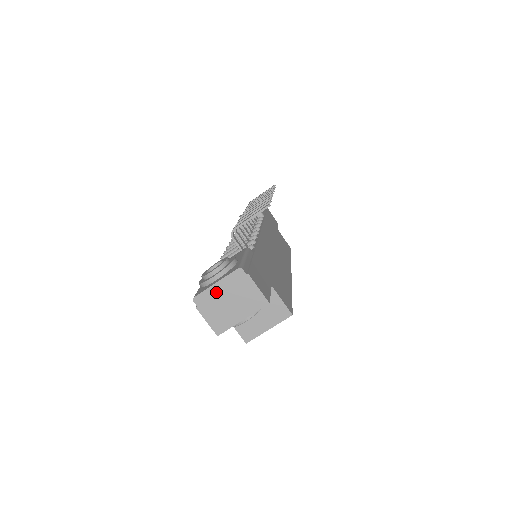
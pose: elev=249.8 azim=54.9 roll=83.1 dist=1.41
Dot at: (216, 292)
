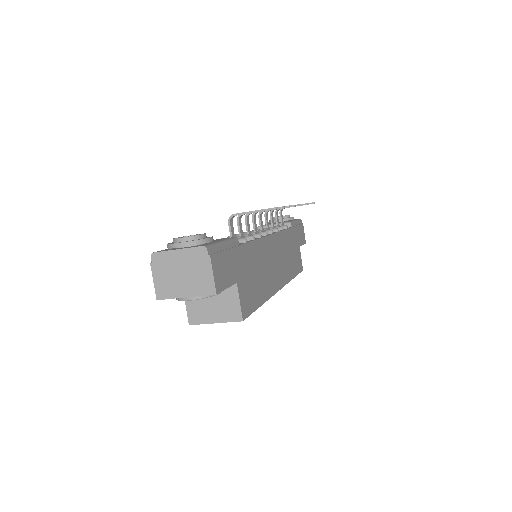
Dot at: (174, 258)
